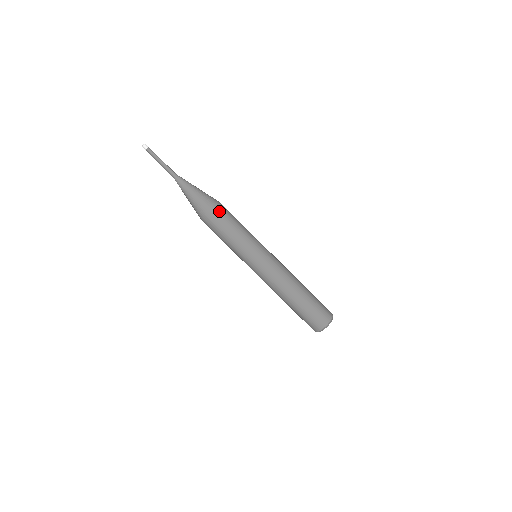
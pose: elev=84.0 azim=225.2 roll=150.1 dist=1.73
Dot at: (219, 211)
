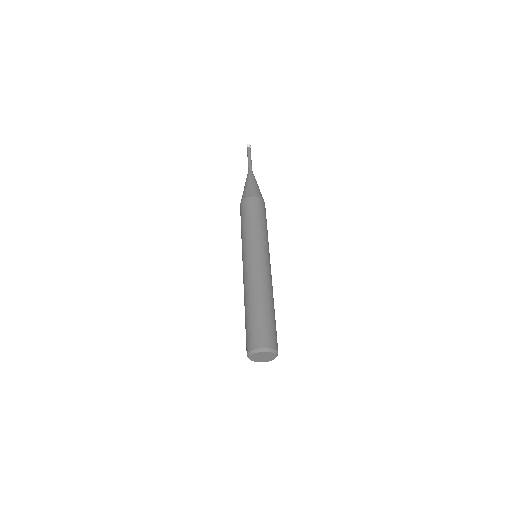
Dot at: occluded
